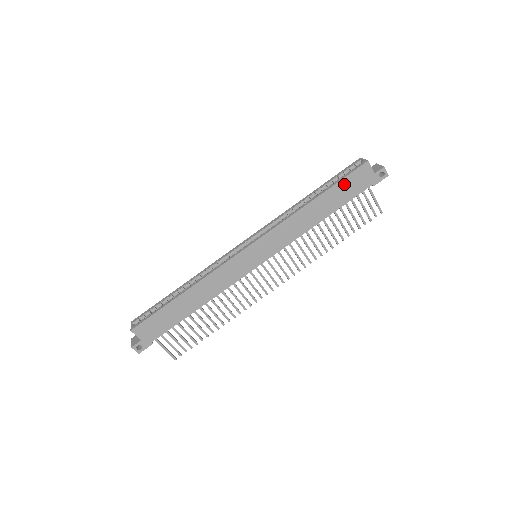
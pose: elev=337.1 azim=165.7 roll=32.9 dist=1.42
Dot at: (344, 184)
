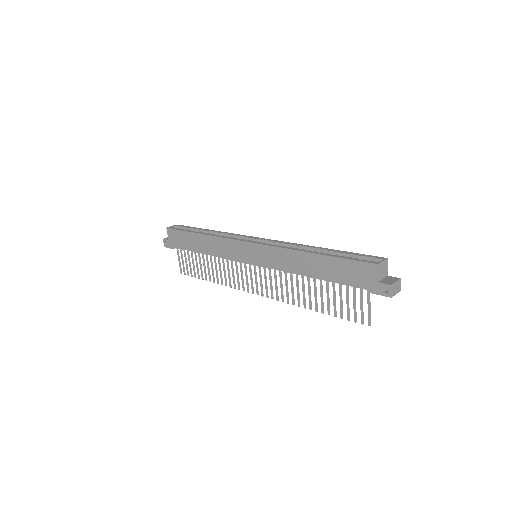
Dot at: (344, 264)
